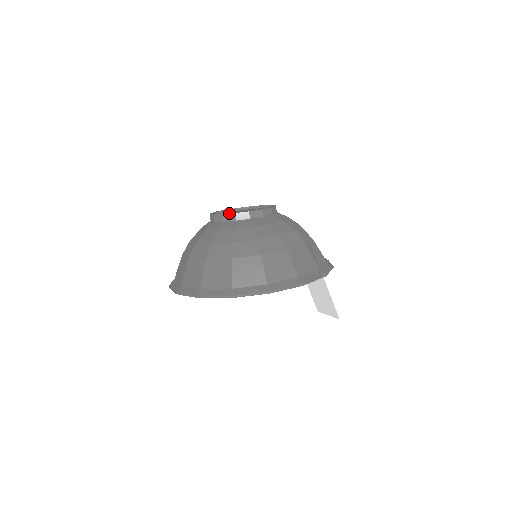
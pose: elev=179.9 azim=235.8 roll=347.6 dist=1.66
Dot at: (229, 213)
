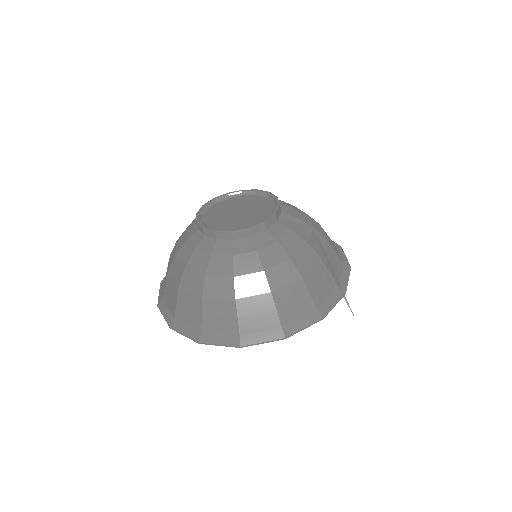
Dot at: (240, 228)
